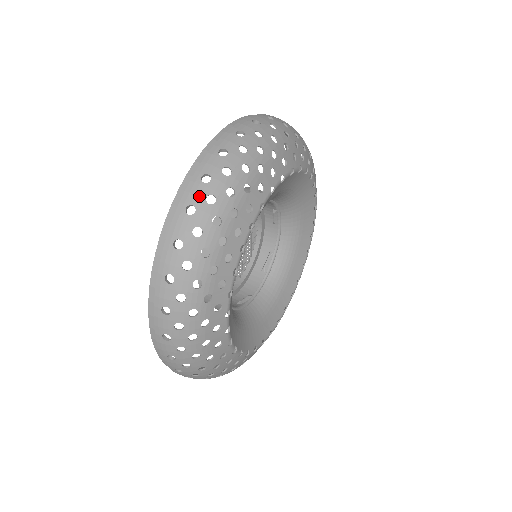
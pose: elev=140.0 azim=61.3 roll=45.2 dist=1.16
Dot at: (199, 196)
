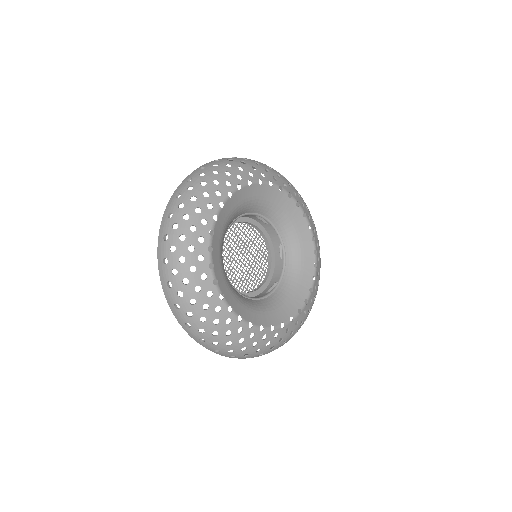
Dot at: (166, 250)
